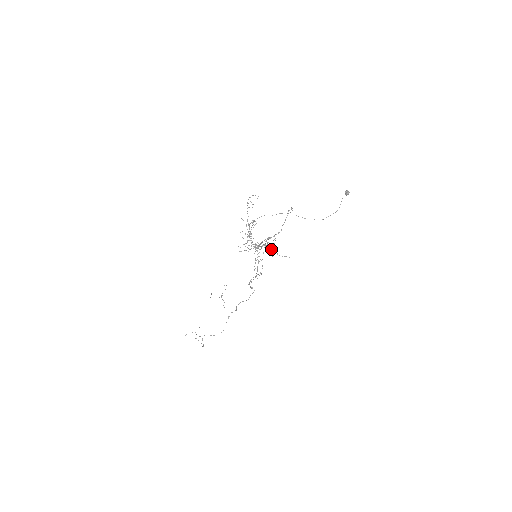
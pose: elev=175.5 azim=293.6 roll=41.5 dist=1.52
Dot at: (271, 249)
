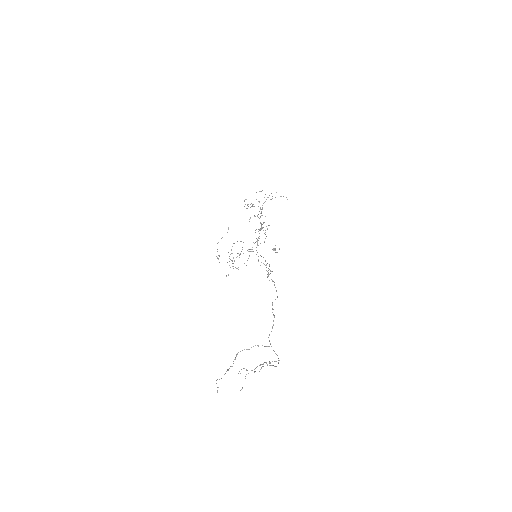
Dot at: occluded
